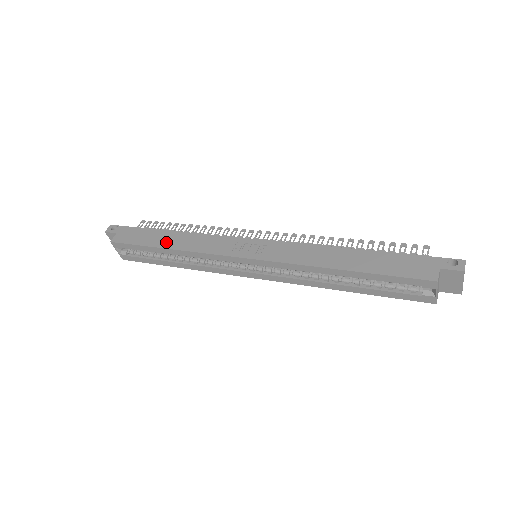
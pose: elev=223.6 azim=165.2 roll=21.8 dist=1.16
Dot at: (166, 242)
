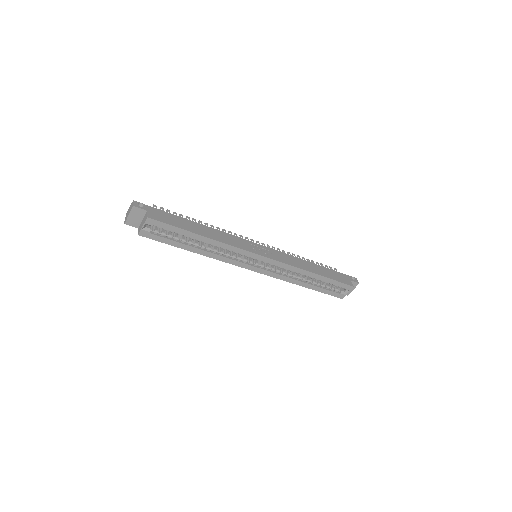
Dot at: (200, 231)
